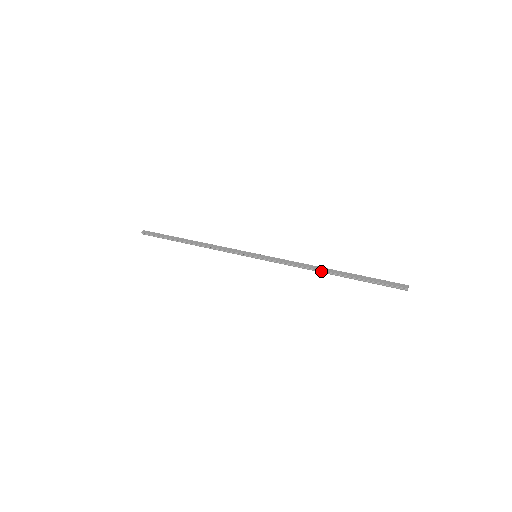
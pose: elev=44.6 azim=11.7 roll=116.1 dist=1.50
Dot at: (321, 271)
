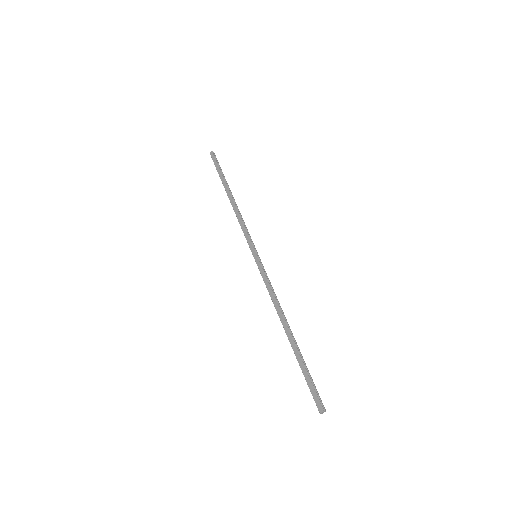
Dot at: (282, 322)
